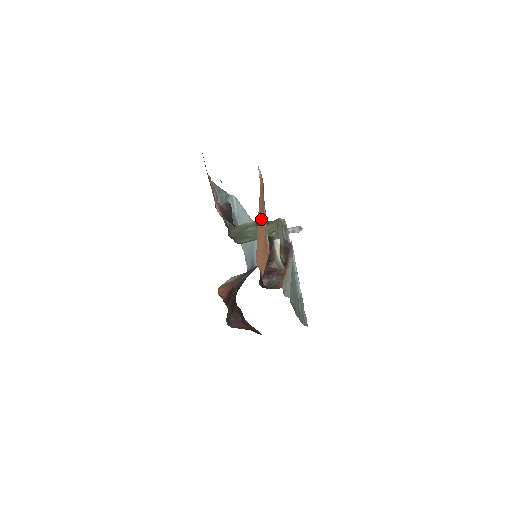
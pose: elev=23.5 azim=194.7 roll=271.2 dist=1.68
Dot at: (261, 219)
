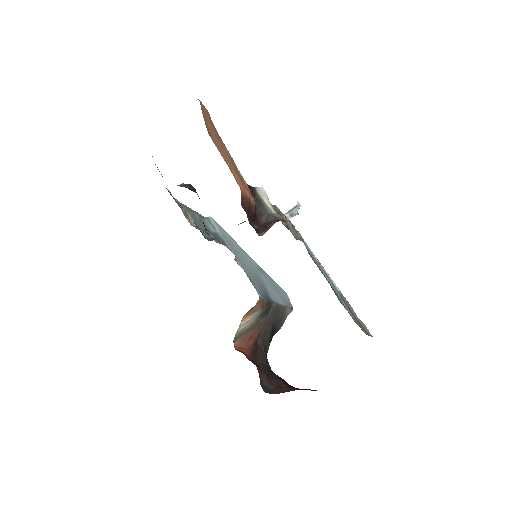
Dot at: occluded
